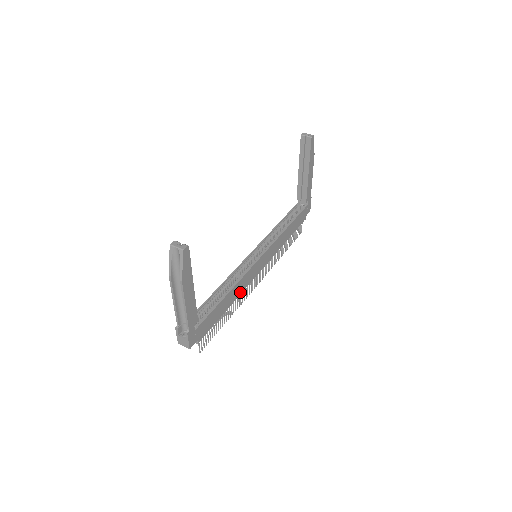
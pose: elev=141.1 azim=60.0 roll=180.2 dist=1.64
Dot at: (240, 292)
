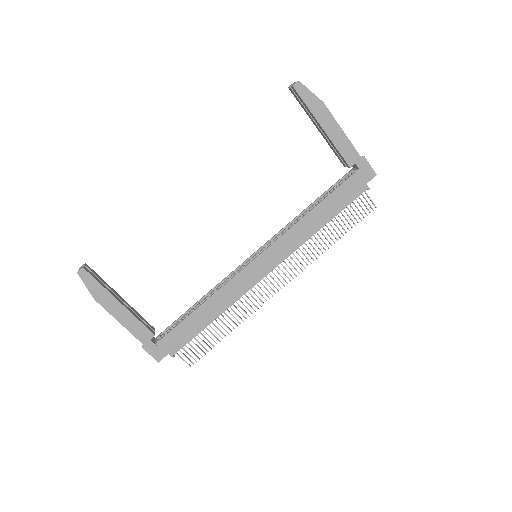
Dot at: (232, 301)
